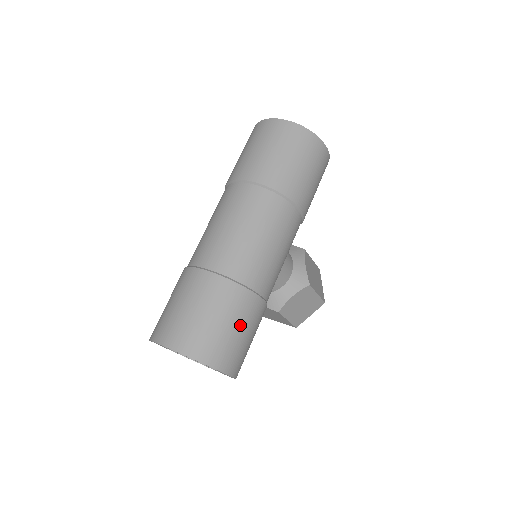
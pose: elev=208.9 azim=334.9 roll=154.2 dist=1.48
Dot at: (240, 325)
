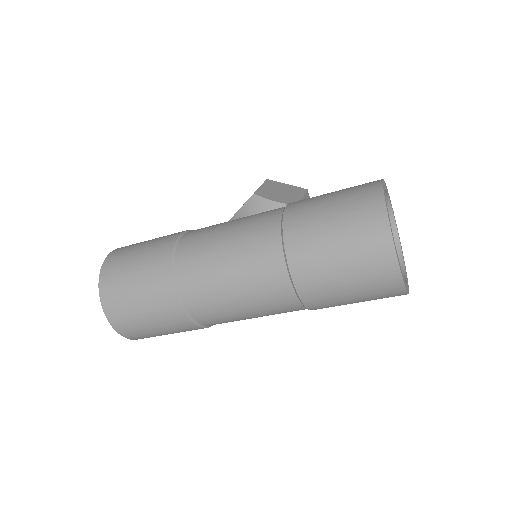
Dot at: occluded
